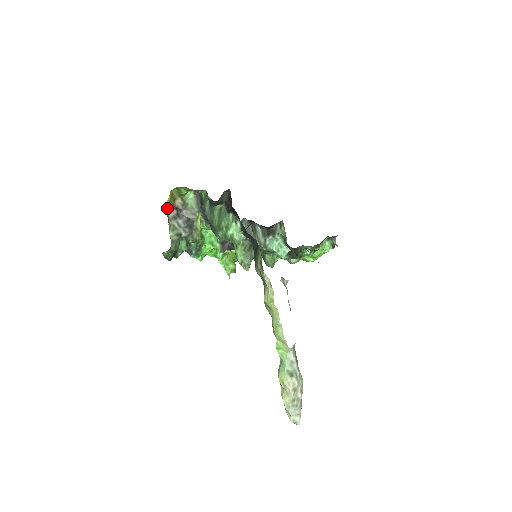
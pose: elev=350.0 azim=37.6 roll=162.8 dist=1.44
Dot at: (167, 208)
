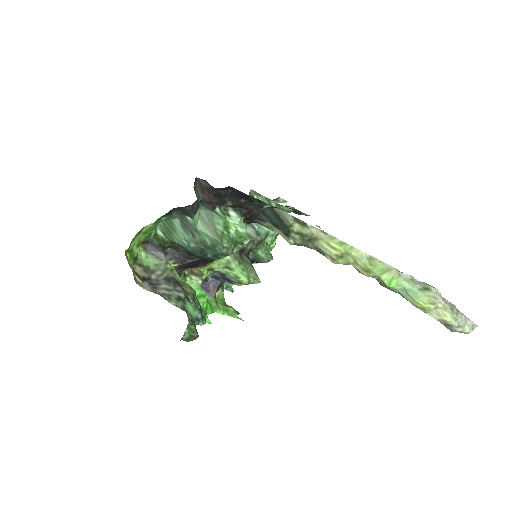
Dot at: (138, 283)
